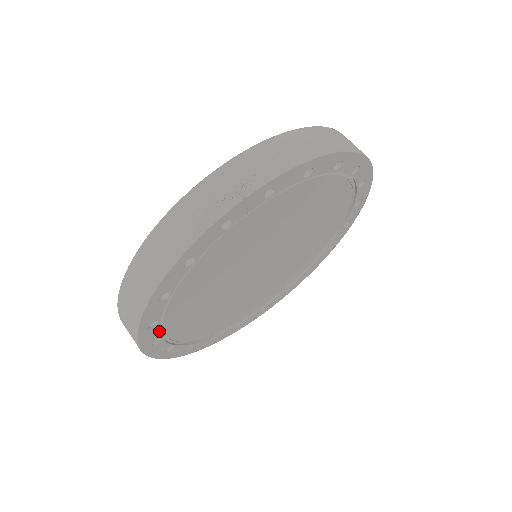
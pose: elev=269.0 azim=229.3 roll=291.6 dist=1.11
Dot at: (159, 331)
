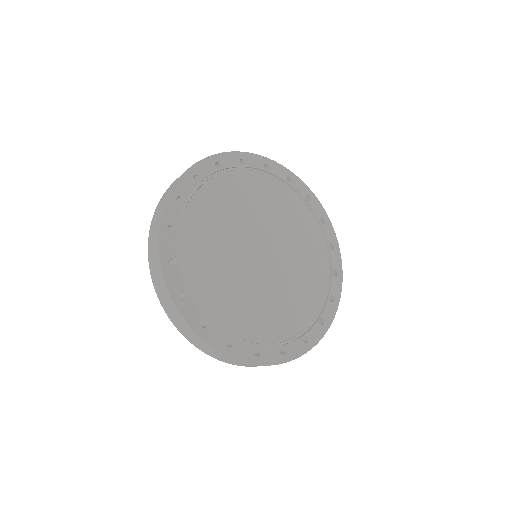
Dot at: (175, 246)
